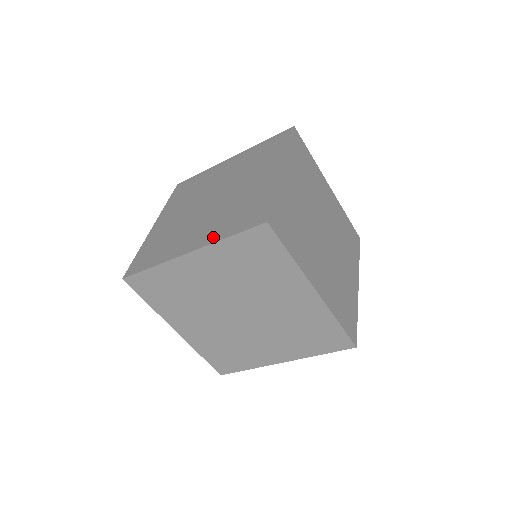
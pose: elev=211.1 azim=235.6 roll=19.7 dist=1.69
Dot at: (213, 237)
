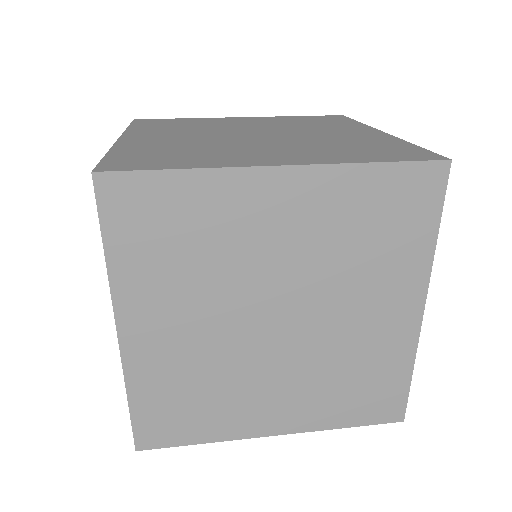
Dot at: (318, 421)
